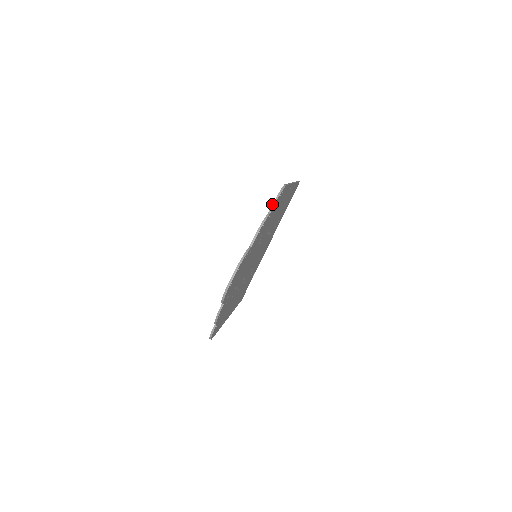
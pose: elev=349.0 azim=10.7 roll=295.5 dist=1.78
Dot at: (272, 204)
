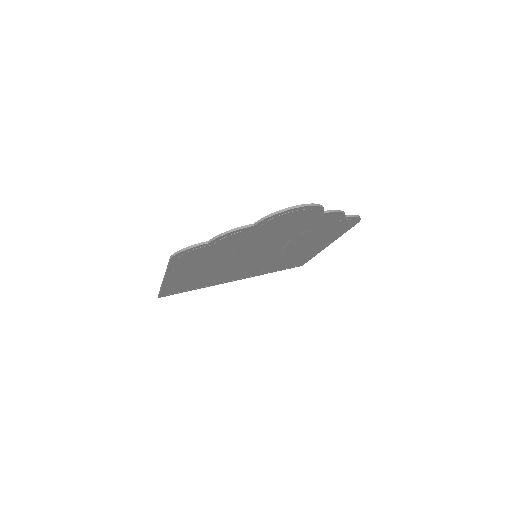
Dot at: occluded
